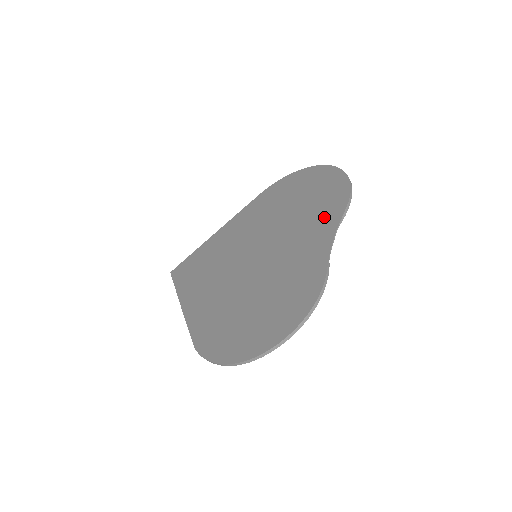
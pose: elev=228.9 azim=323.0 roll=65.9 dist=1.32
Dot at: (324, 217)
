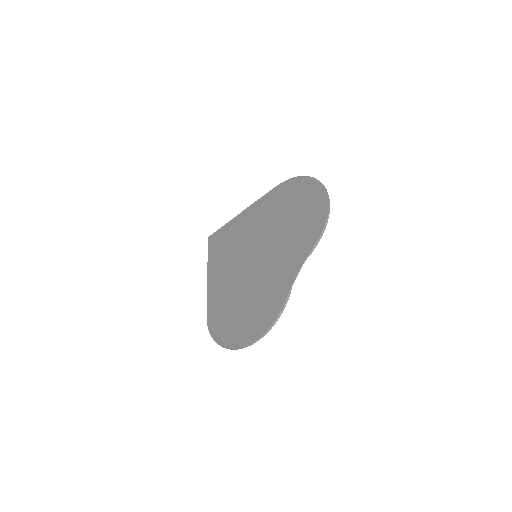
Dot at: (301, 245)
